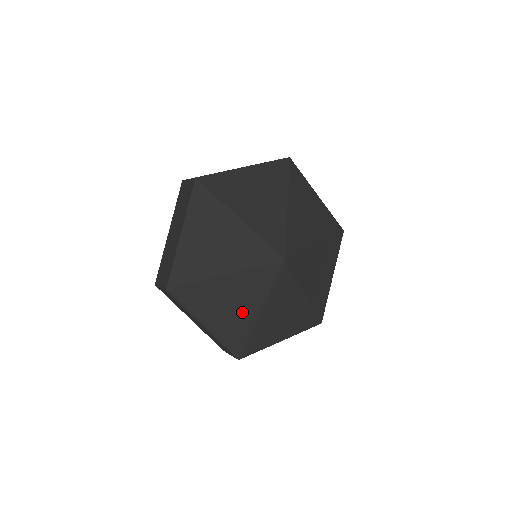
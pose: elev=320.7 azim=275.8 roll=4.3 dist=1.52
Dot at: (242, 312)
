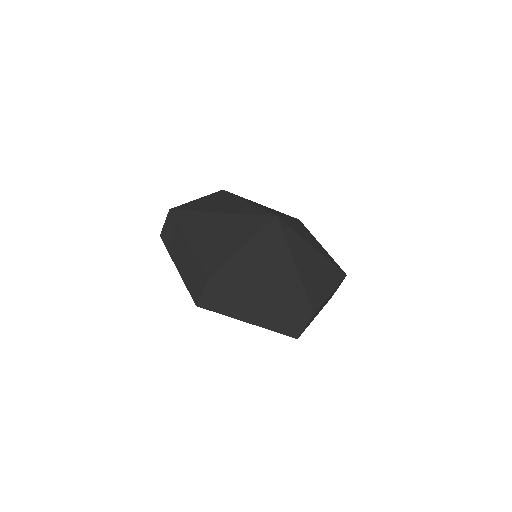
Dot at: (281, 270)
